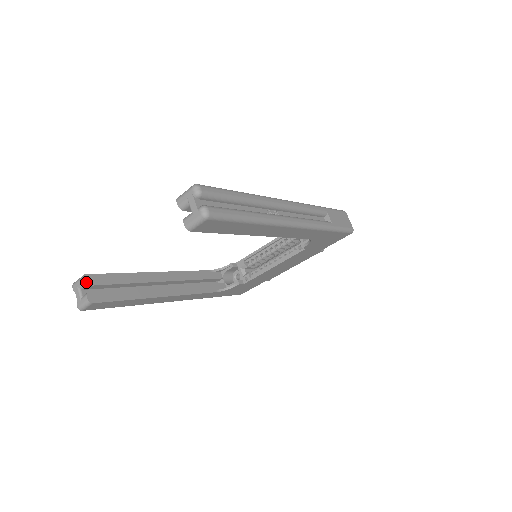
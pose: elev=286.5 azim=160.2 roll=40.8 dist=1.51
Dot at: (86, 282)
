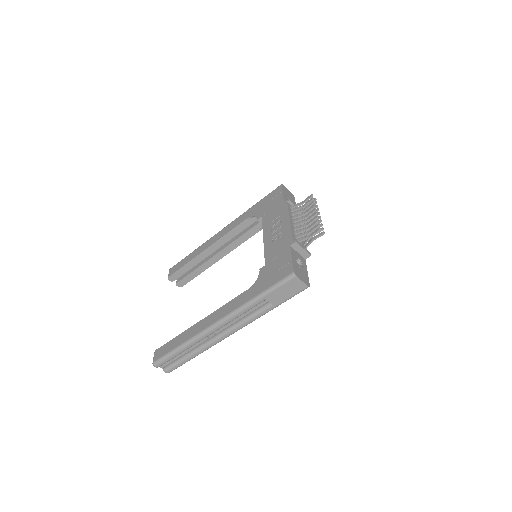
Dot at: (171, 280)
